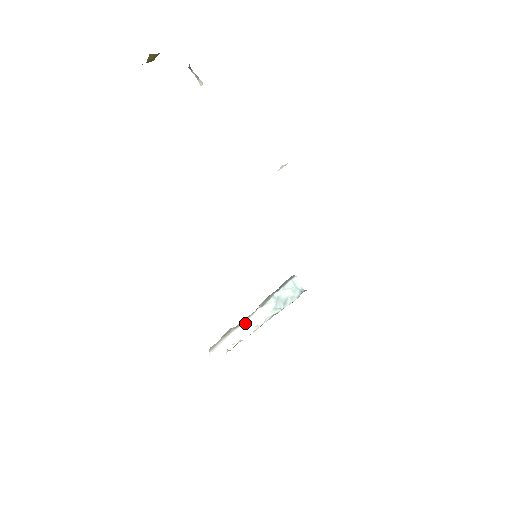
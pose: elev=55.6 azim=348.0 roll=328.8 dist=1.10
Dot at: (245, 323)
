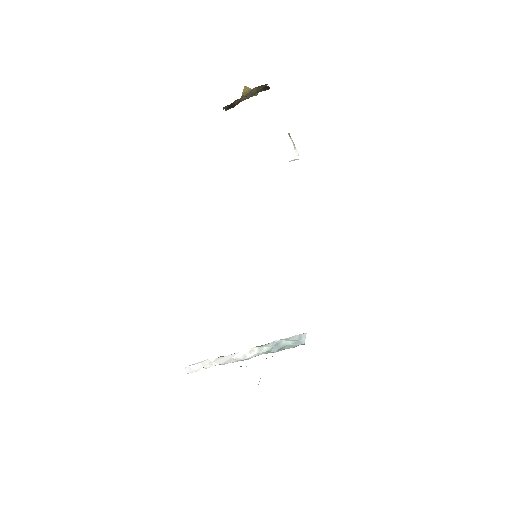
Dot at: (235, 354)
